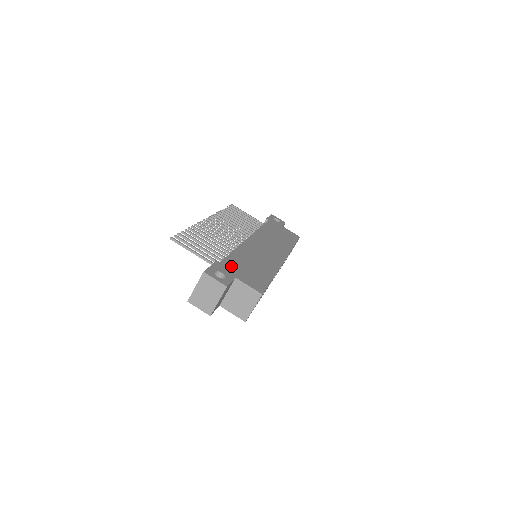
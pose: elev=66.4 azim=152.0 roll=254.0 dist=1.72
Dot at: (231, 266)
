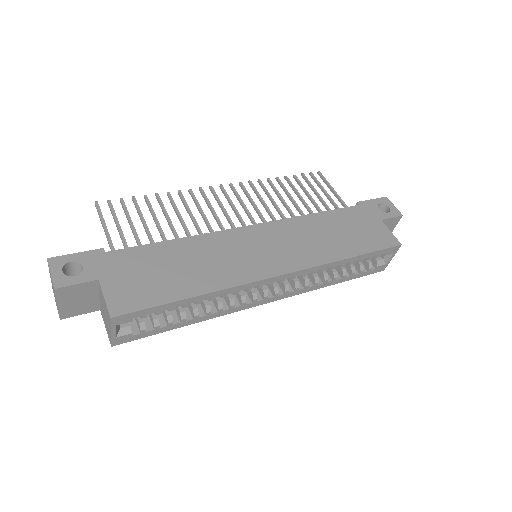
Dot at: (121, 261)
